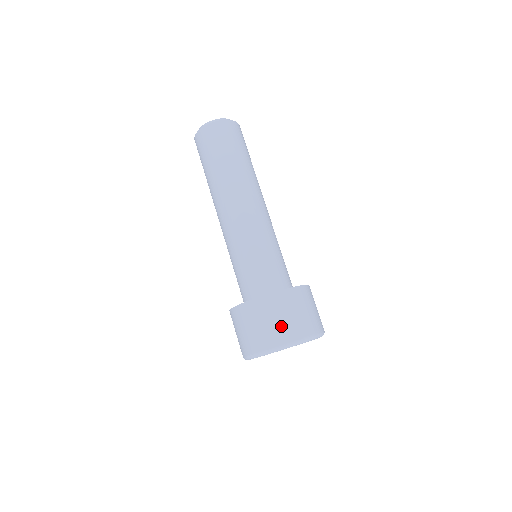
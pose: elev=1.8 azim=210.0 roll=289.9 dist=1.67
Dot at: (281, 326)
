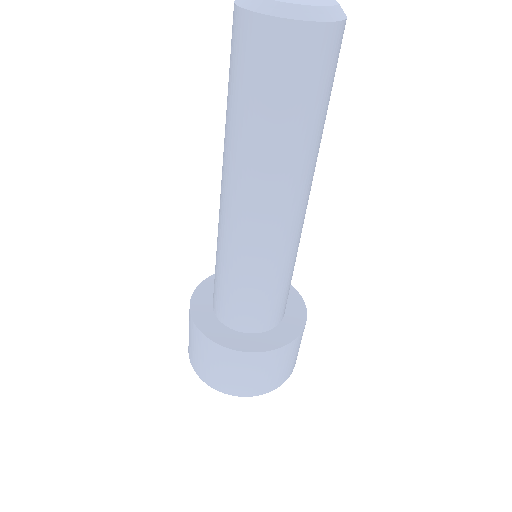
Dot at: (207, 369)
